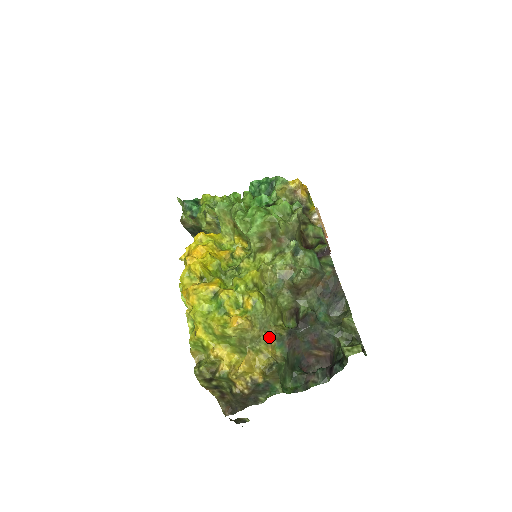
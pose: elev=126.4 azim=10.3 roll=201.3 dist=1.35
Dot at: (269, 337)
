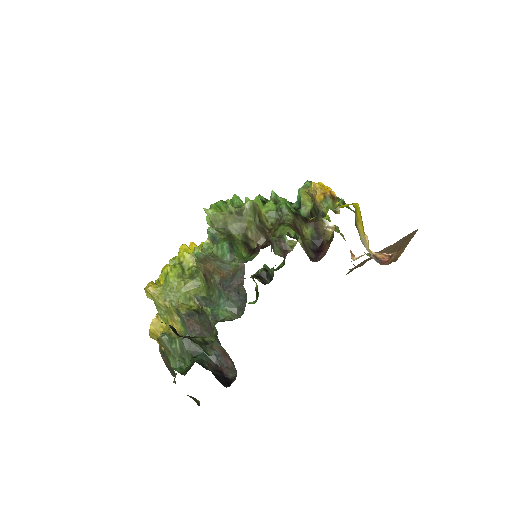
Dot at: (172, 310)
